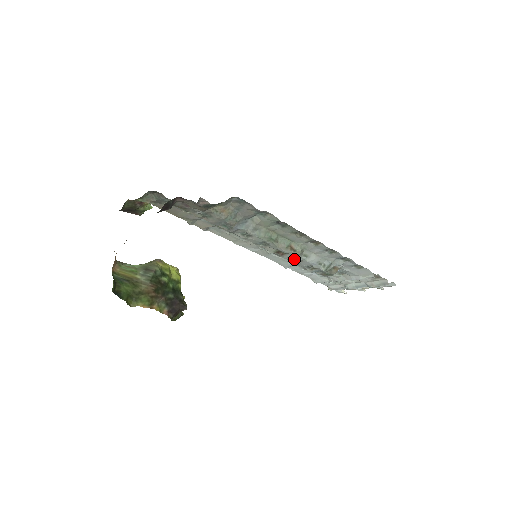
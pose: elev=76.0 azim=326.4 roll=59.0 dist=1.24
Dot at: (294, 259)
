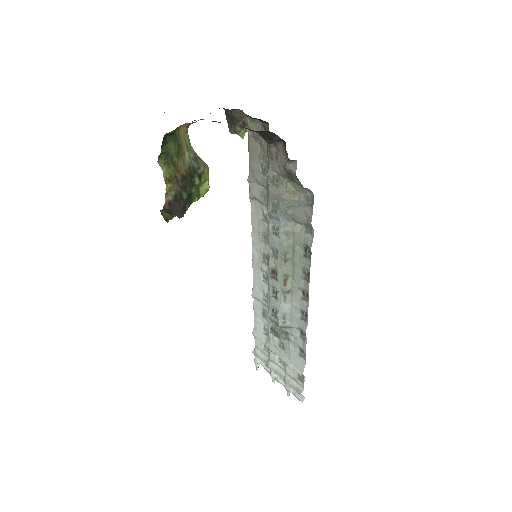
Dot at: (274, 291)
